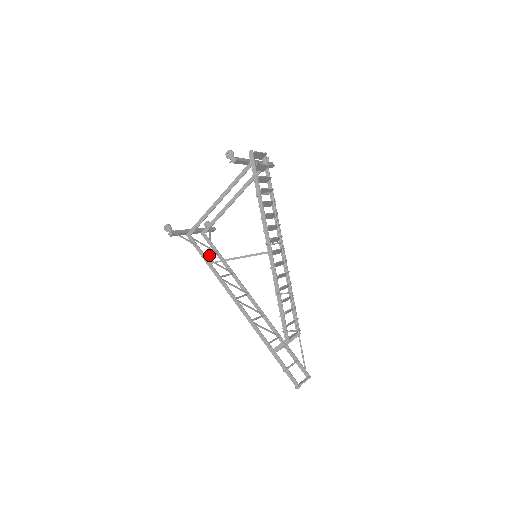
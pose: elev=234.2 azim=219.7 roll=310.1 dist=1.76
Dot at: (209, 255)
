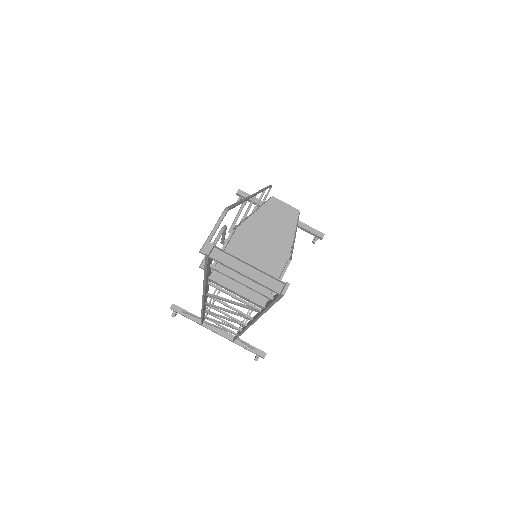
Dot at: (215, 322)
